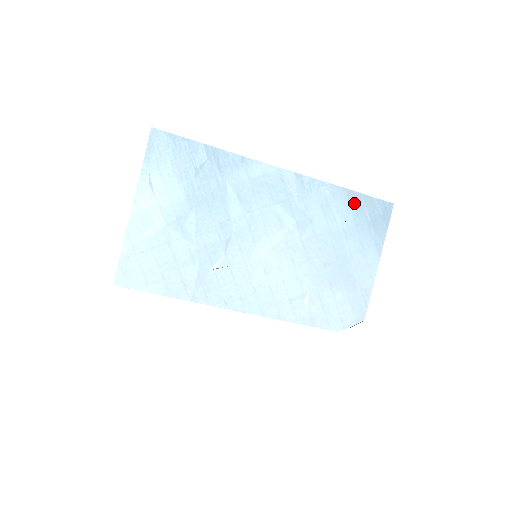
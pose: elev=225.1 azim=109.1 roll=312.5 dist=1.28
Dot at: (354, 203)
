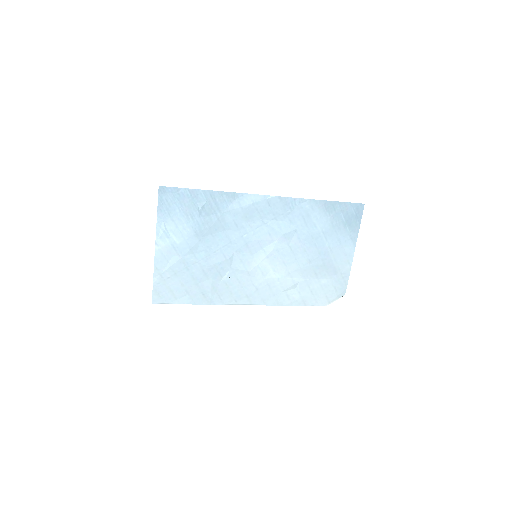
Dot at: (330, 210)
